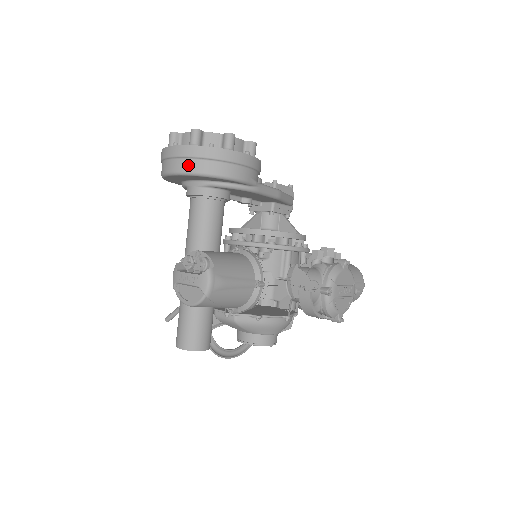
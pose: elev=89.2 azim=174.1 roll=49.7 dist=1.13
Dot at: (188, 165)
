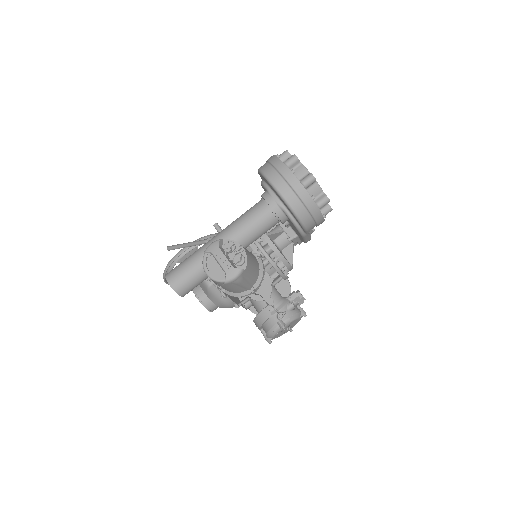
Dot at: (289, 195)
